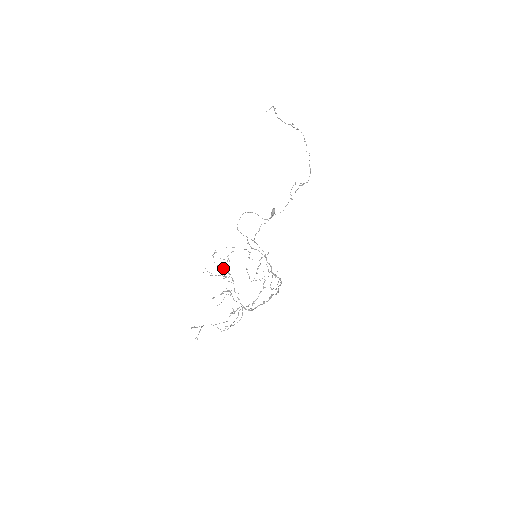
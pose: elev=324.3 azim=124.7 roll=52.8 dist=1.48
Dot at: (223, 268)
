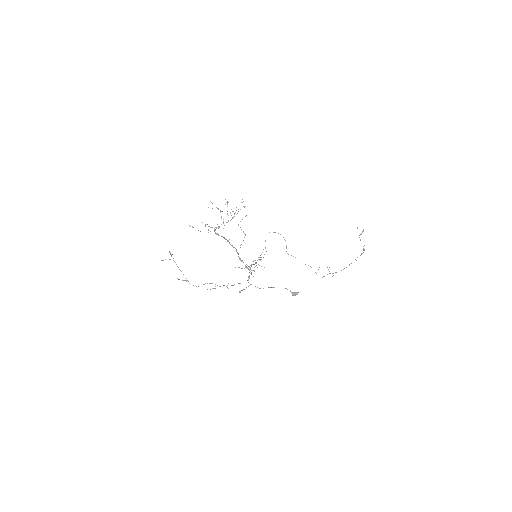
Dot at: occluded
